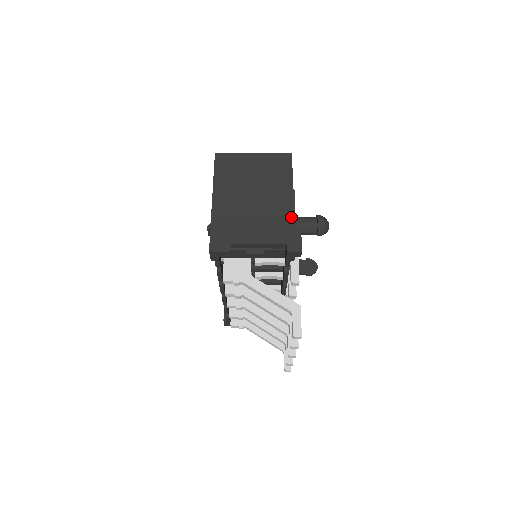
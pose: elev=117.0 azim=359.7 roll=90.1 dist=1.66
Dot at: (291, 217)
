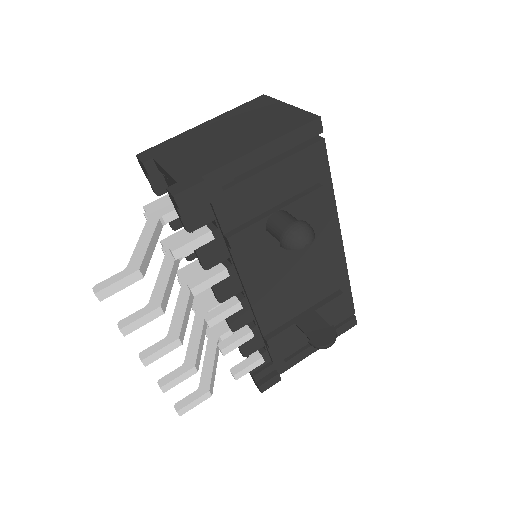
Dot at: (220, 165)
